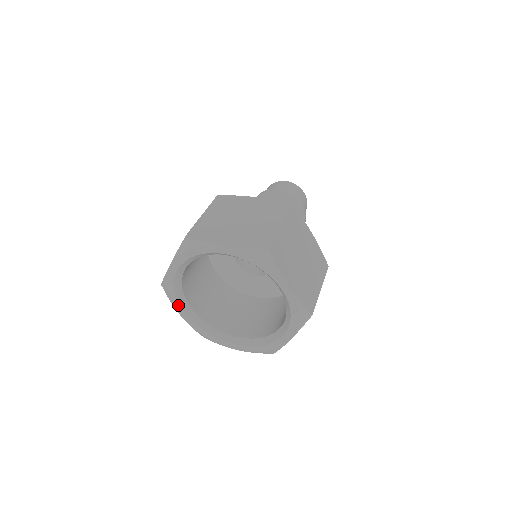
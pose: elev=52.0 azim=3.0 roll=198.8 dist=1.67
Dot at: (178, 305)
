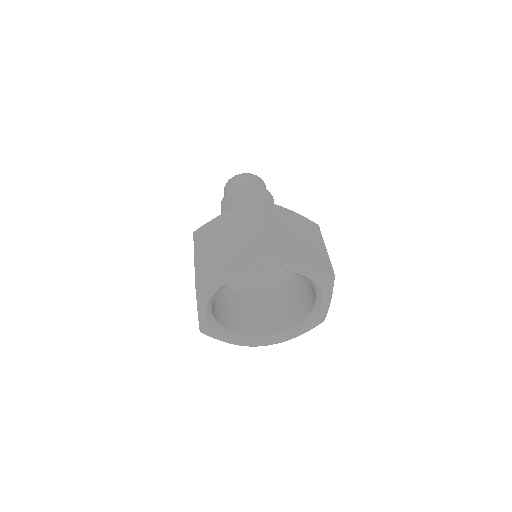
Dot at: (205, 306)
